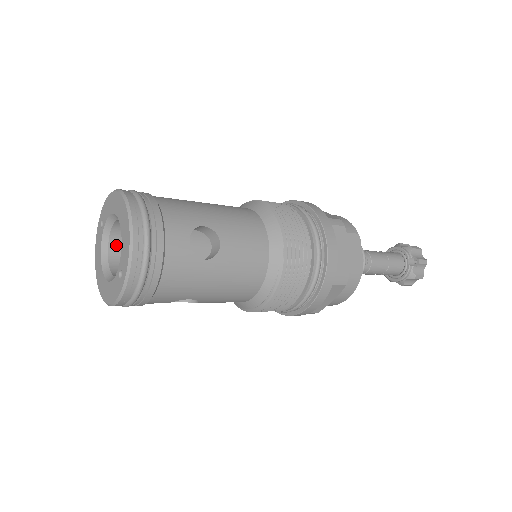
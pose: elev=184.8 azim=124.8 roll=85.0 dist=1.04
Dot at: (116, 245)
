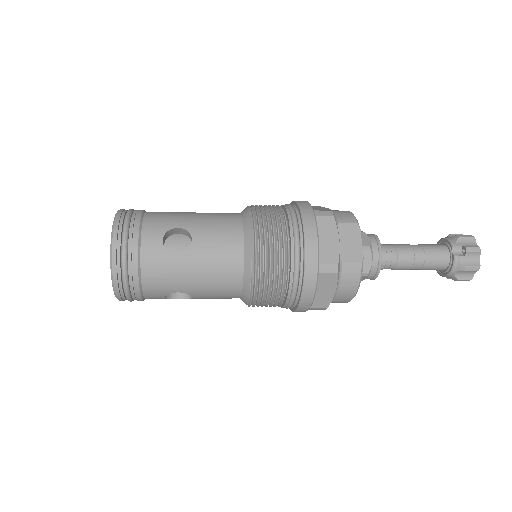
Dot at: occluded
